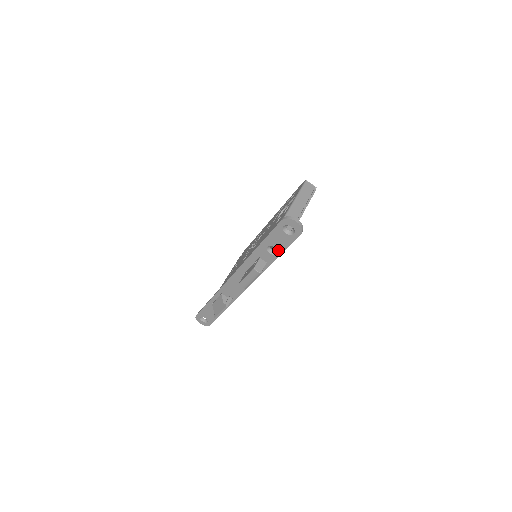
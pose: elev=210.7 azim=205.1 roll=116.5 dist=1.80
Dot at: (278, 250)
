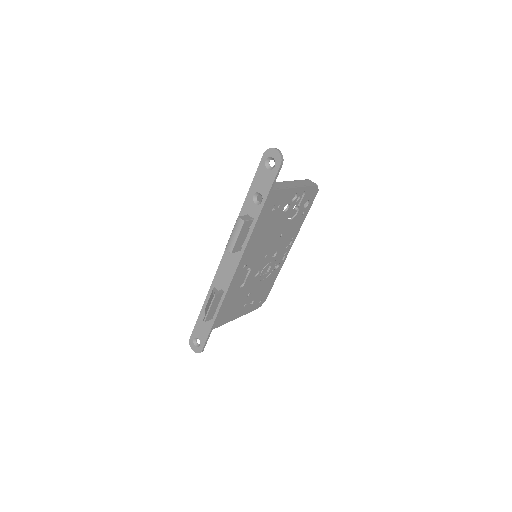
Dot at: (263, 196)
